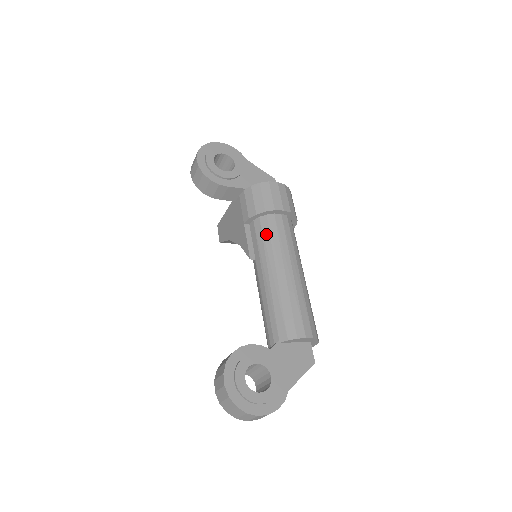
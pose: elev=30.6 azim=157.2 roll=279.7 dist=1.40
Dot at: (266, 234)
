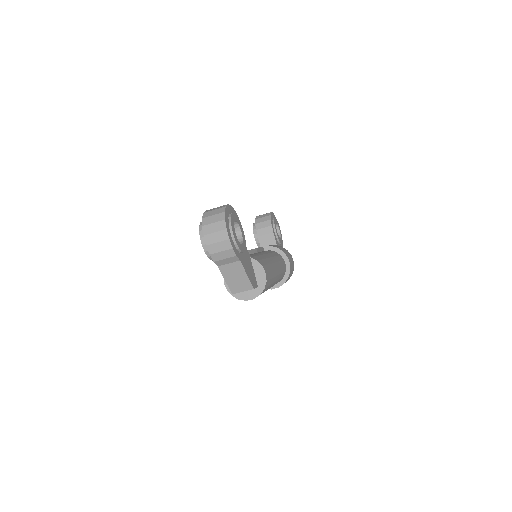
Dot at: (275, 254)
